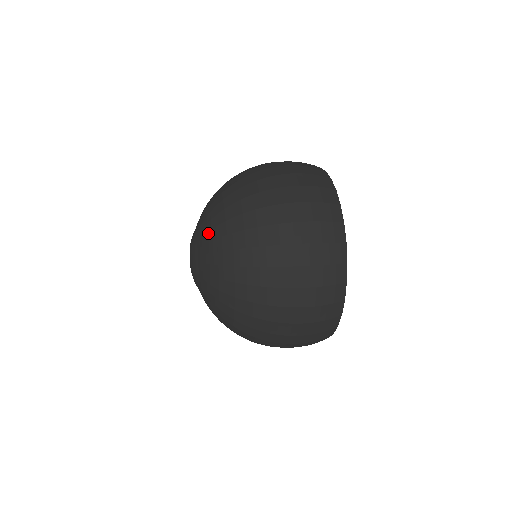
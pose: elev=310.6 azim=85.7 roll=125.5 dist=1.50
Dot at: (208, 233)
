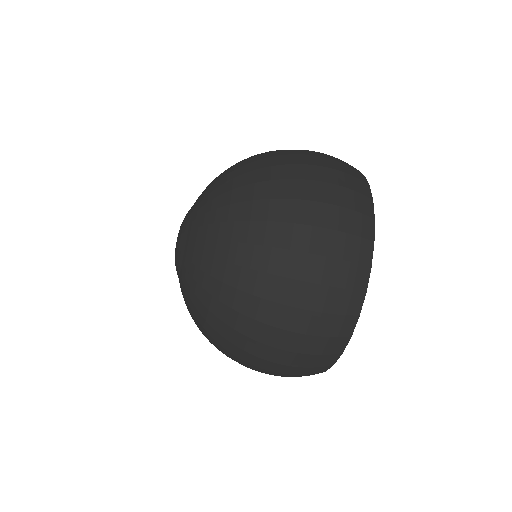
Dot at: (205, 214)
